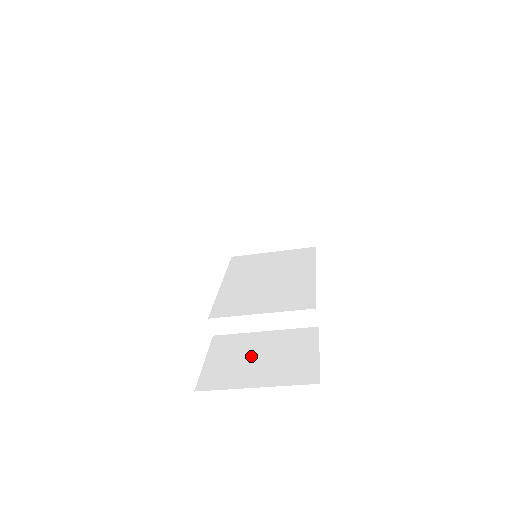
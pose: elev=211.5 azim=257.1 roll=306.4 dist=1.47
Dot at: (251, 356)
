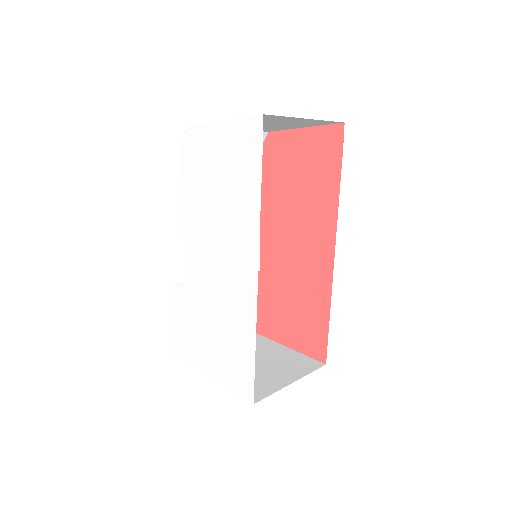
Dot at: occluded
